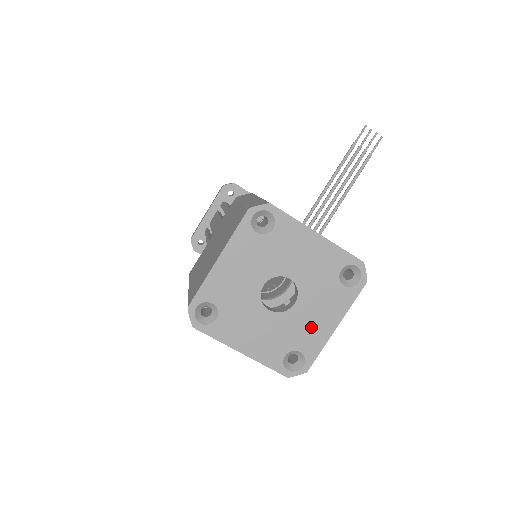
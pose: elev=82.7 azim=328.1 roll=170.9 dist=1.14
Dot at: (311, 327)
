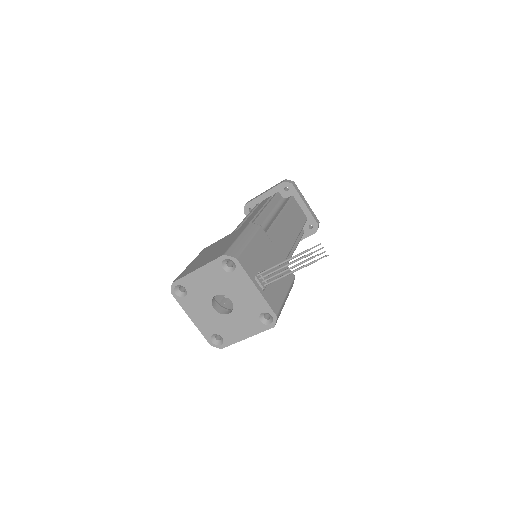
Dot at: (233, 330)
